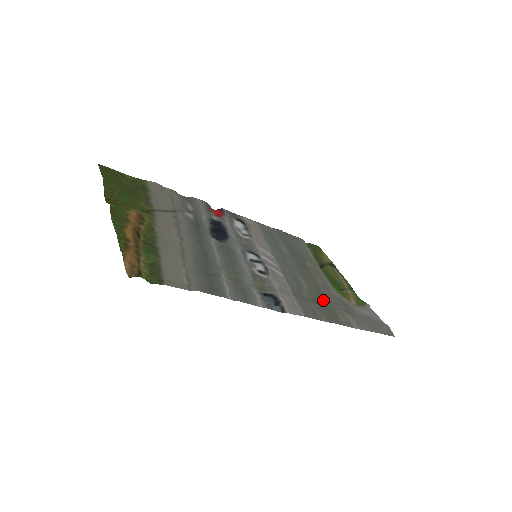
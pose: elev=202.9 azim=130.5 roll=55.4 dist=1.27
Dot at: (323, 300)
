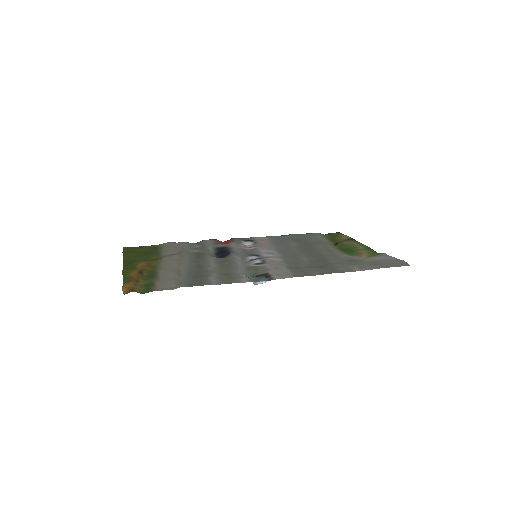
Dot at: (326, 264)
